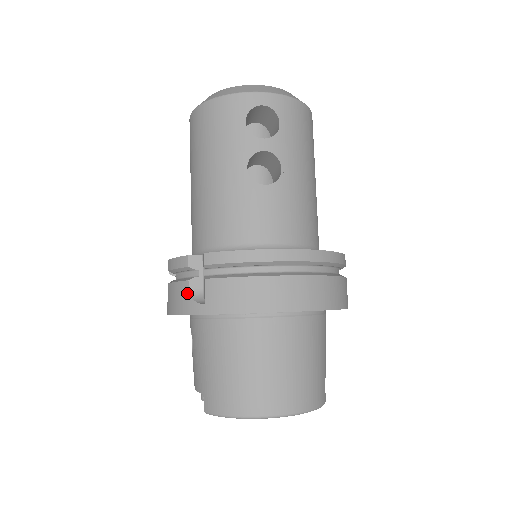
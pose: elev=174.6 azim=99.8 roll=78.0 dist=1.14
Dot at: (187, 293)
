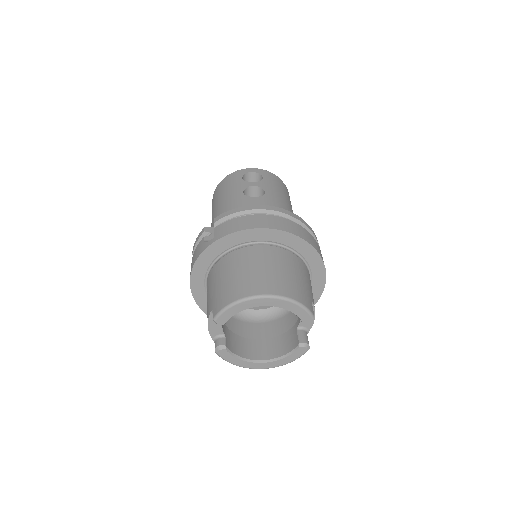
Dot at: (203, 243)
